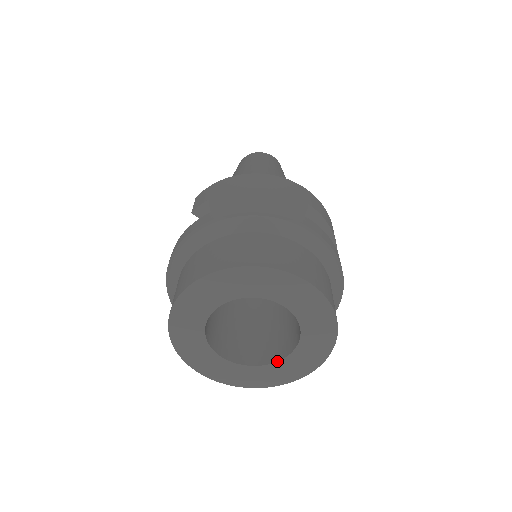
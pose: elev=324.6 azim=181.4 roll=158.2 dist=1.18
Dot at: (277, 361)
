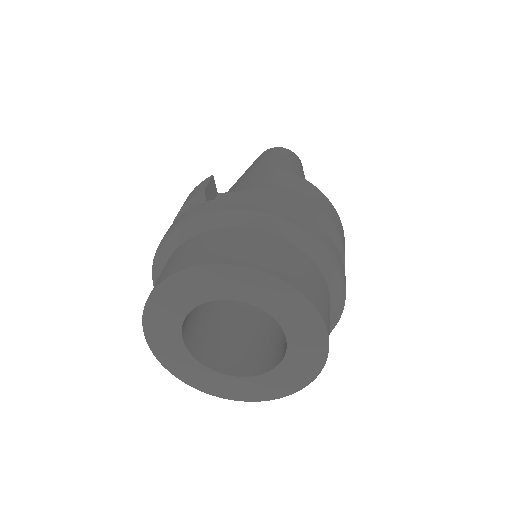
Dot at: (215, 370)
